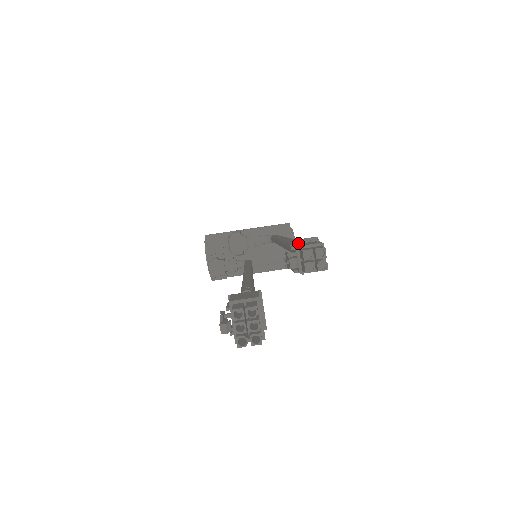
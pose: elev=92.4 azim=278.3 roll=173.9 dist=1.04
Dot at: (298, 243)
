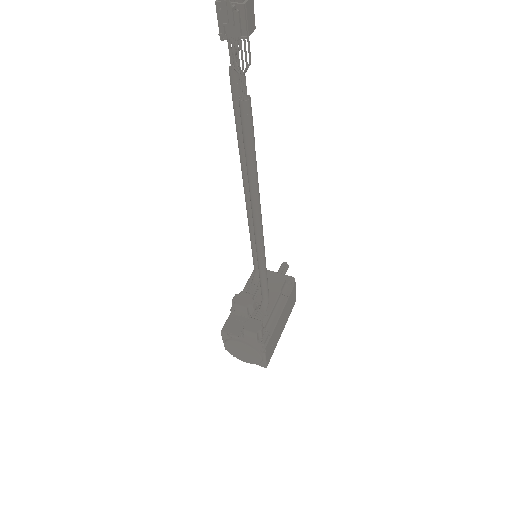
Dot at: (232, 79)
